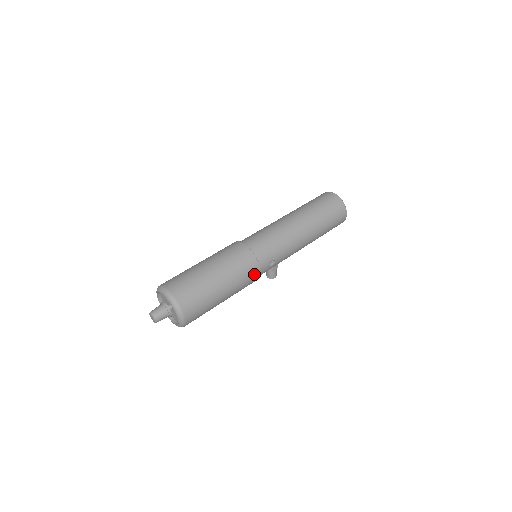
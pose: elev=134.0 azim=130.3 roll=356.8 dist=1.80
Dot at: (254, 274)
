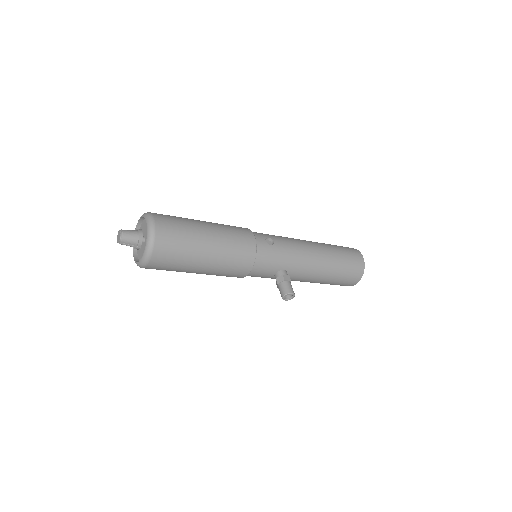
Dot at: (246, 234)
